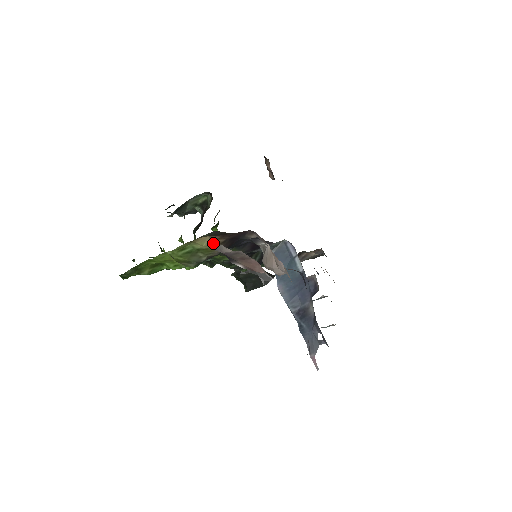
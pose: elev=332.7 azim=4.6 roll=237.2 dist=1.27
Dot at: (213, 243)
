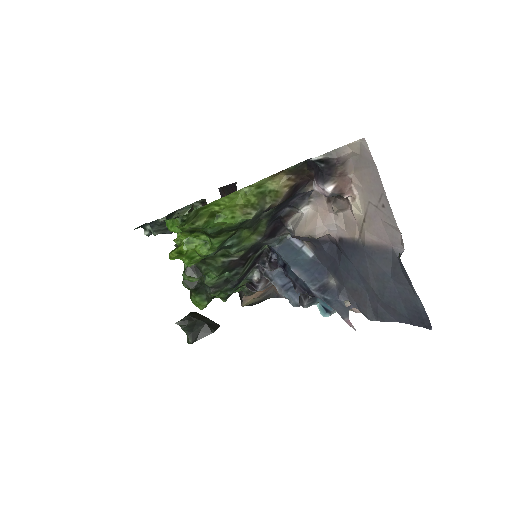
Dot at: (286, 185)
